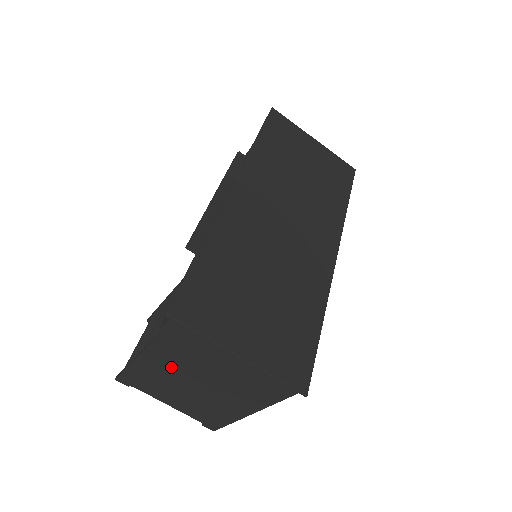
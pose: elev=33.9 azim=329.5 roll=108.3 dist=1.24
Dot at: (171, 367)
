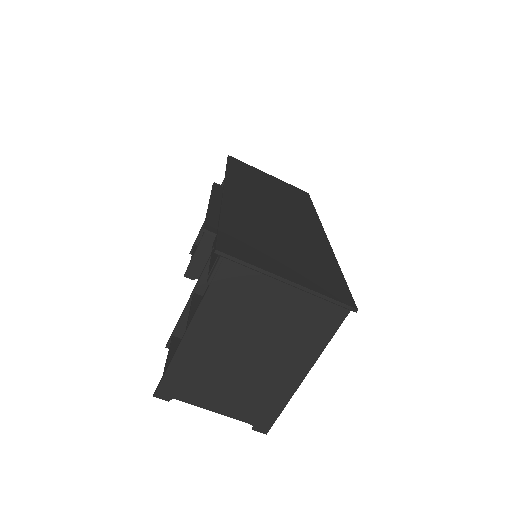
Dot at: (219, 339)
